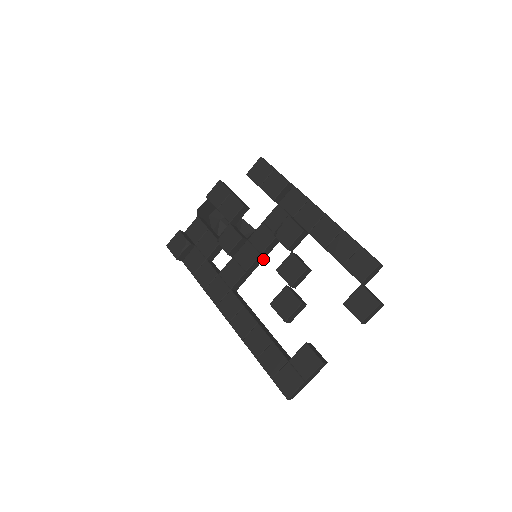
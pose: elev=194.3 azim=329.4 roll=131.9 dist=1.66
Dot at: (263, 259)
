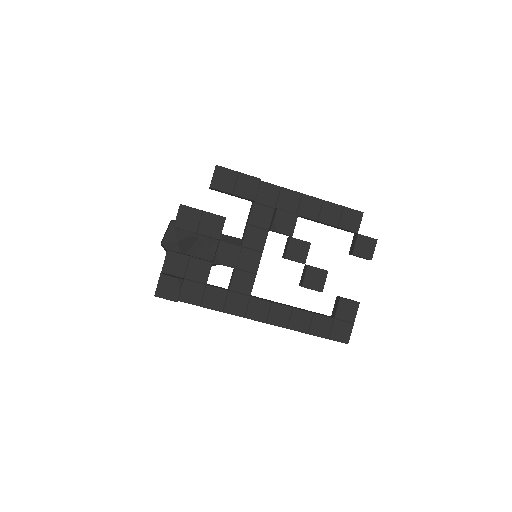
Dot at: occluded
